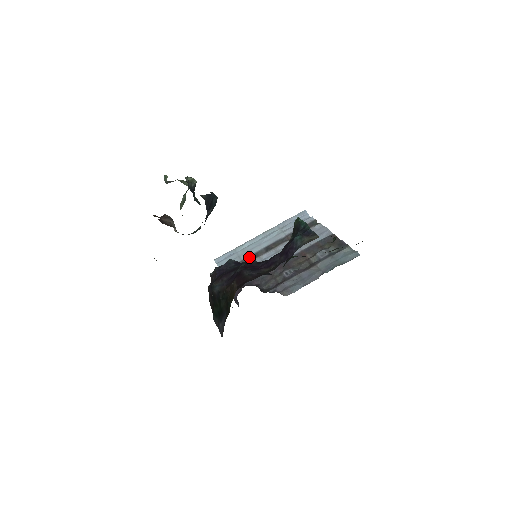
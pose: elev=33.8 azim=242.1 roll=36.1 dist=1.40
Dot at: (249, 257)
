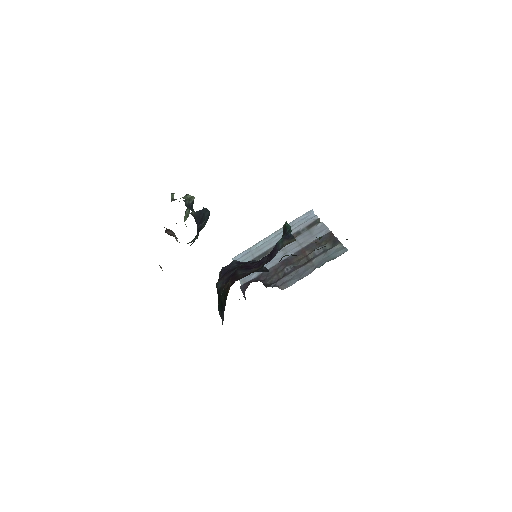
Dot at: (260, 255)
